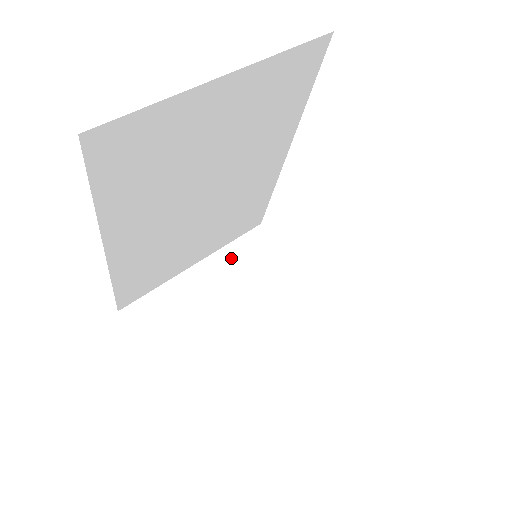
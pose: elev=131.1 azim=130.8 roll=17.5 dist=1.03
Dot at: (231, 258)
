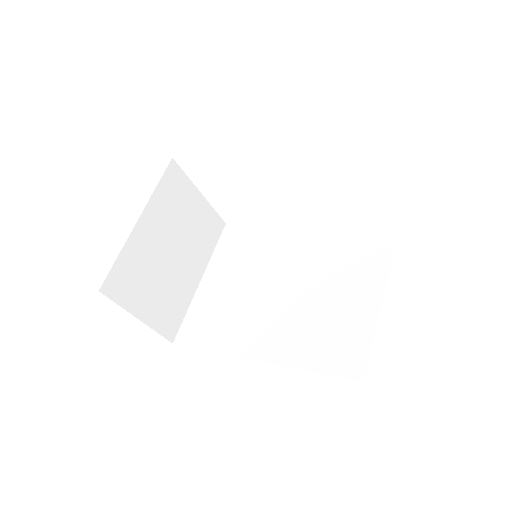
Dot at: (160, 203)
